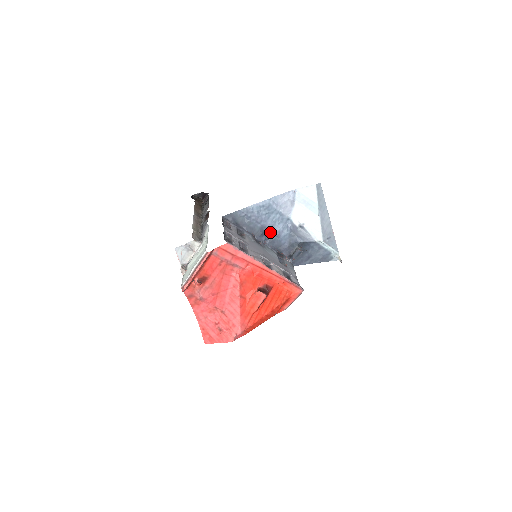
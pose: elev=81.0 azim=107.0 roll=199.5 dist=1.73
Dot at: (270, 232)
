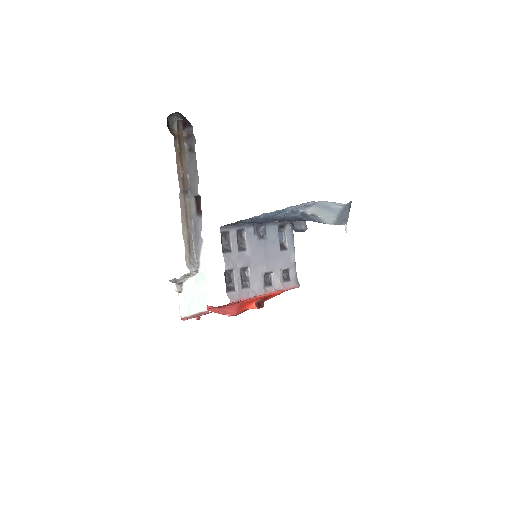
Dot at: (275, 219)
